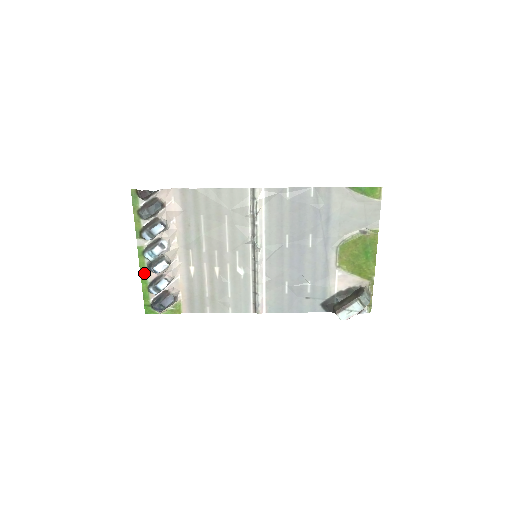
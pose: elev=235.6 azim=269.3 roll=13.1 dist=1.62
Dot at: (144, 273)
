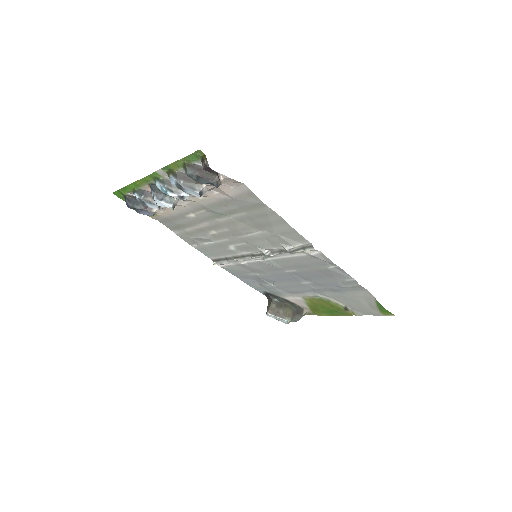
Dot at: (141, 183)
